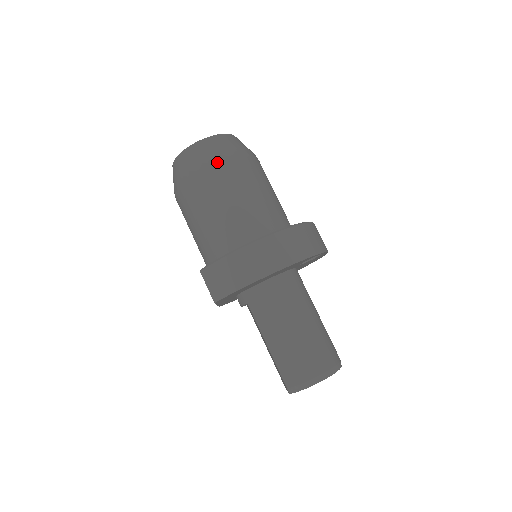
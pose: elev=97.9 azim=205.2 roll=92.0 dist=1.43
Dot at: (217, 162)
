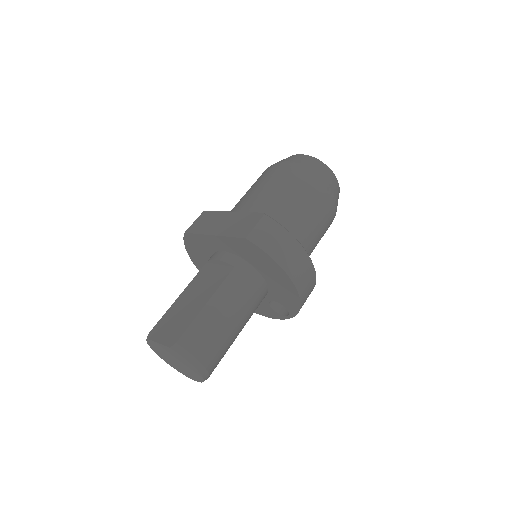
Dot at: (334, 200)
